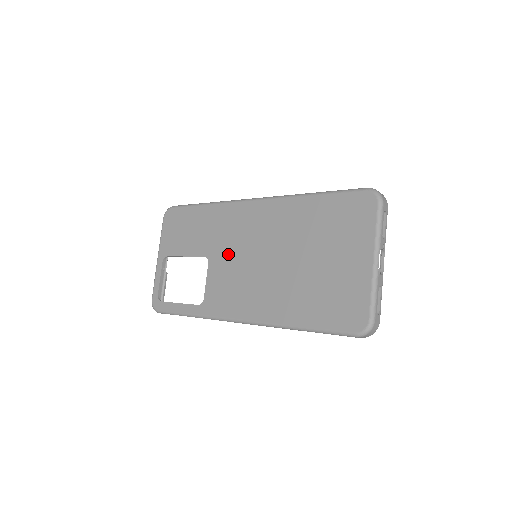
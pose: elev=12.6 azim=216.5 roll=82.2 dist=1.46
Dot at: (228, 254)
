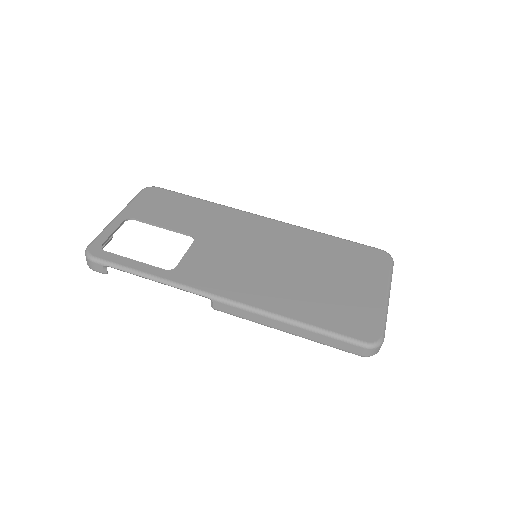
Dot at: (224, 242)
